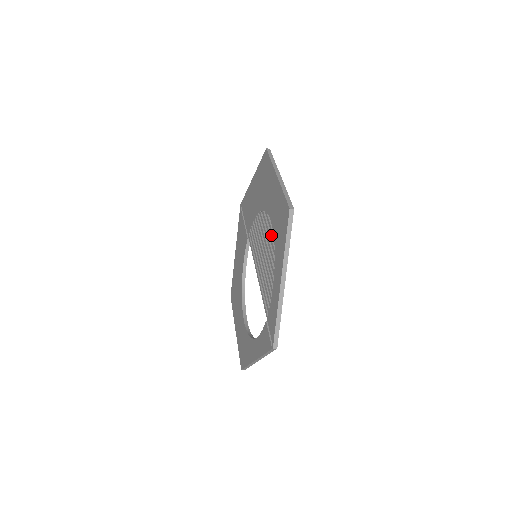
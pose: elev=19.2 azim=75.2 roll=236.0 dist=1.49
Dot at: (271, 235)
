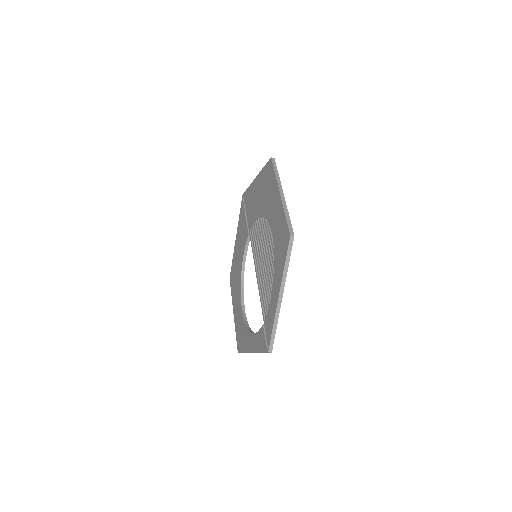
Dot at: (271, 247)
